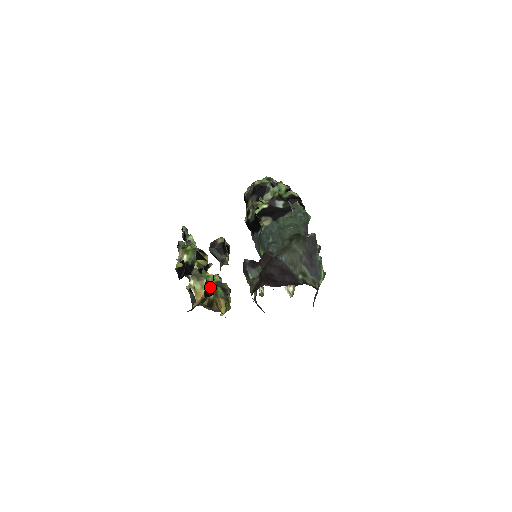
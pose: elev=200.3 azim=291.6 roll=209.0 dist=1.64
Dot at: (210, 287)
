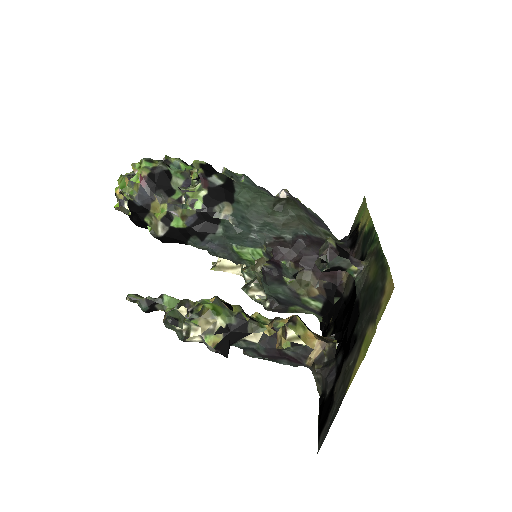
Dot at: occluded
